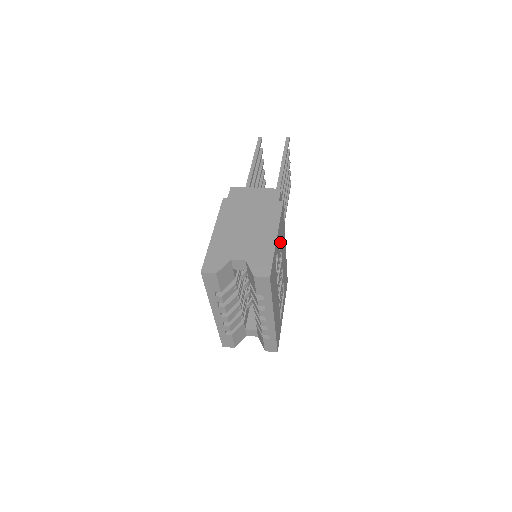
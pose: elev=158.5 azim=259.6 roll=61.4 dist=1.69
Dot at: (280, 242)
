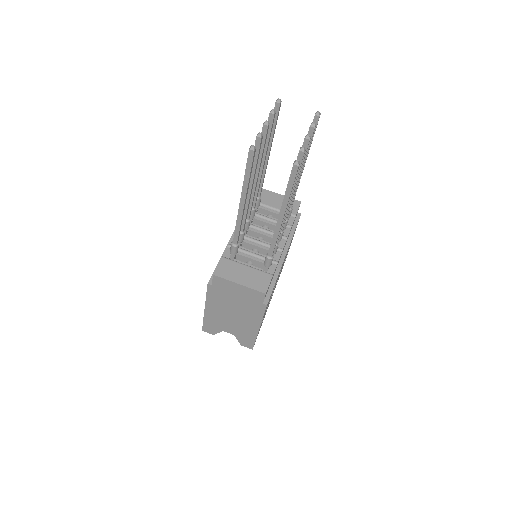
Dot at: occluded
